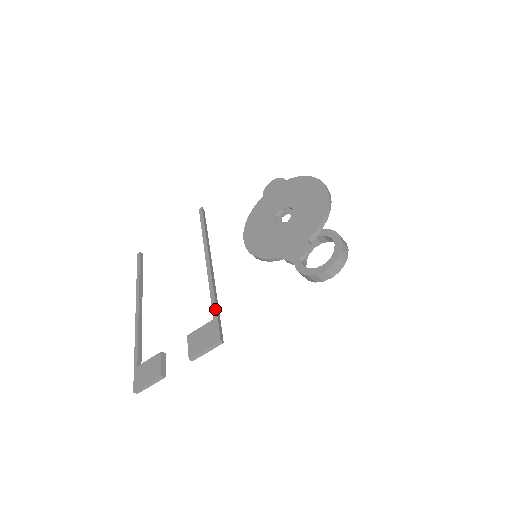
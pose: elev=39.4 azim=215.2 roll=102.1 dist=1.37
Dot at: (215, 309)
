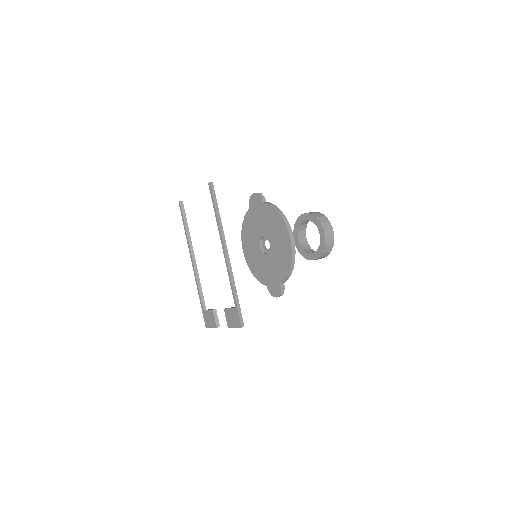
Dot at: (235, 300)
